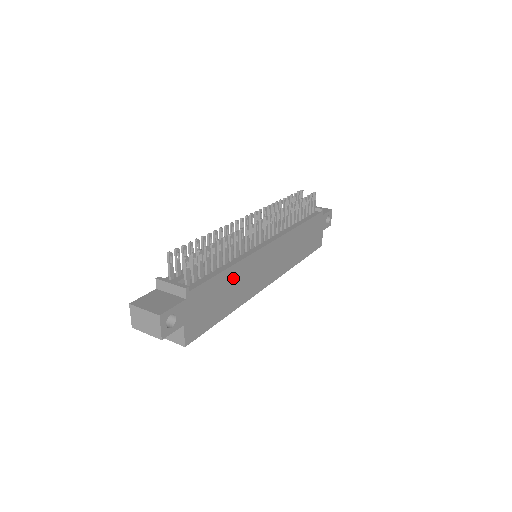
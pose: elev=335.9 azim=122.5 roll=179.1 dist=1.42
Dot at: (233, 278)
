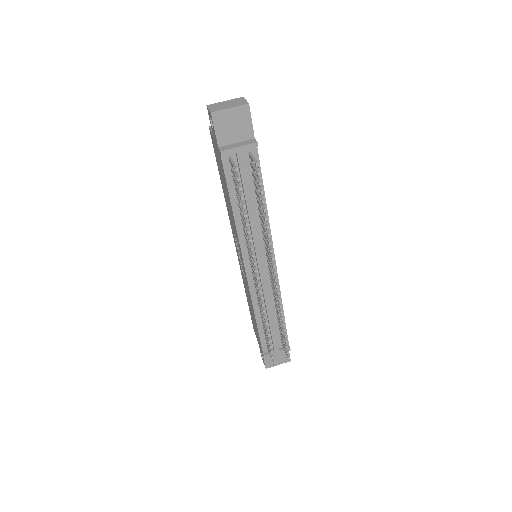
Dot at: occluded
